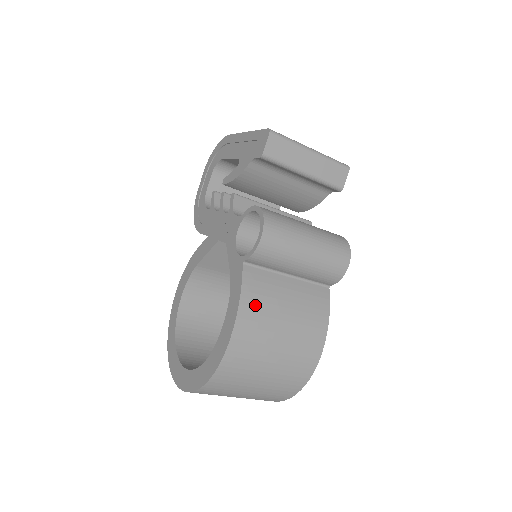
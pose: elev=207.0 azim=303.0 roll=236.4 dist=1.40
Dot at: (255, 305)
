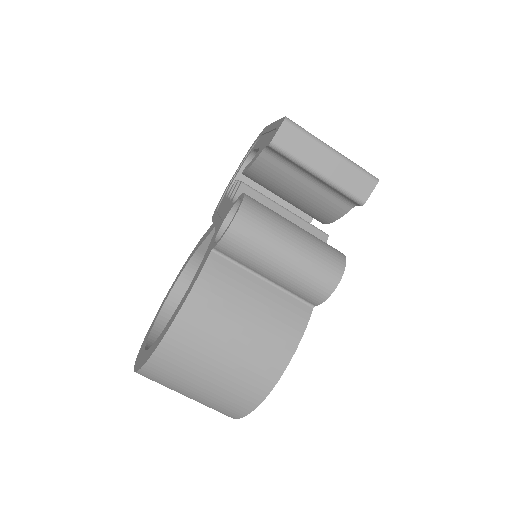
Dot at: (210, 297)
